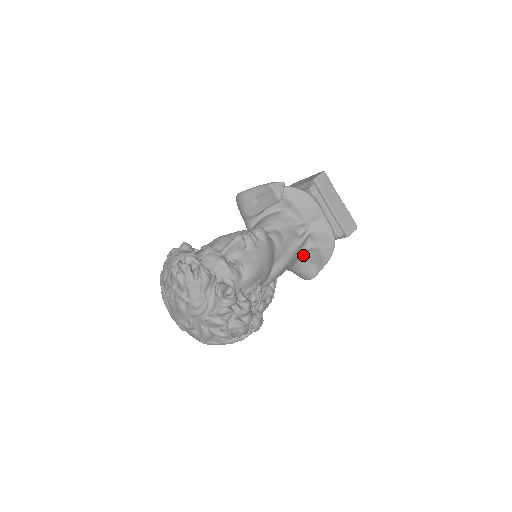
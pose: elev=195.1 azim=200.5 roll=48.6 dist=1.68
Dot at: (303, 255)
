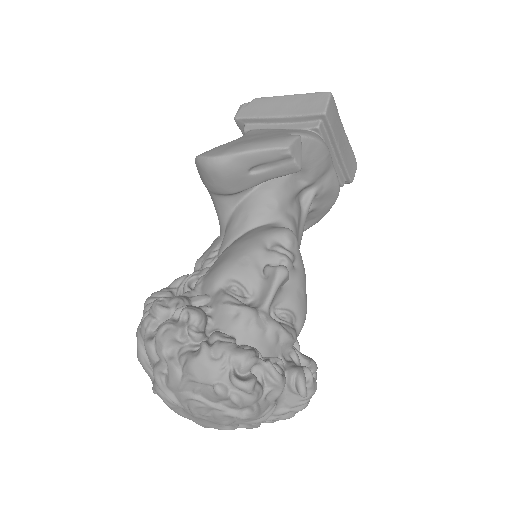
Dot at: occluded
